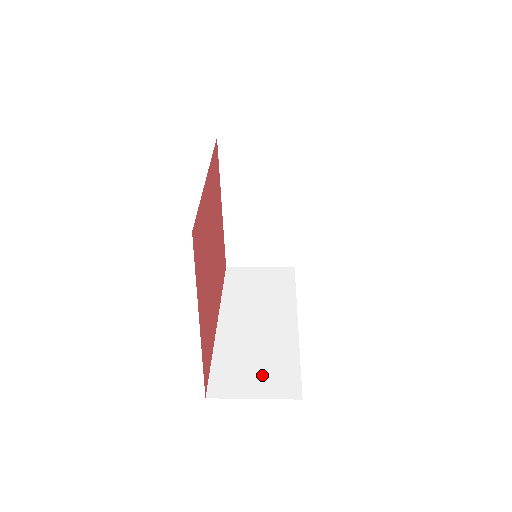
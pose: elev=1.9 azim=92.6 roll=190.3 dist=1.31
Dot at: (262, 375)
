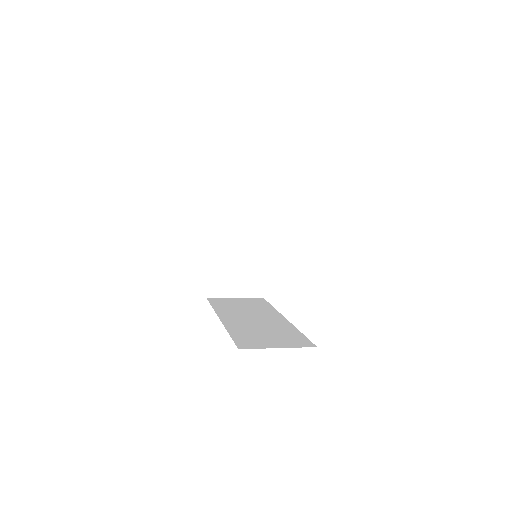
Dot at: (277, 339)
